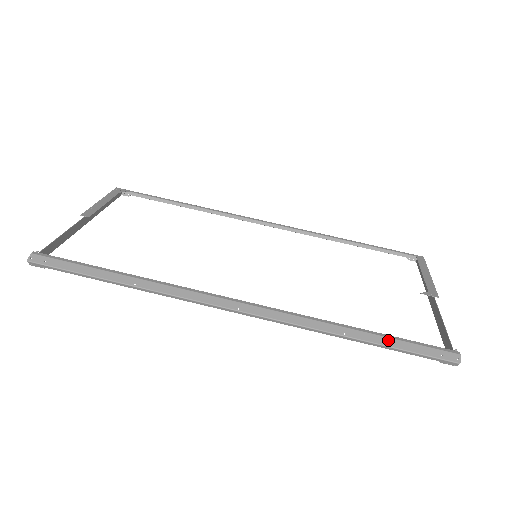
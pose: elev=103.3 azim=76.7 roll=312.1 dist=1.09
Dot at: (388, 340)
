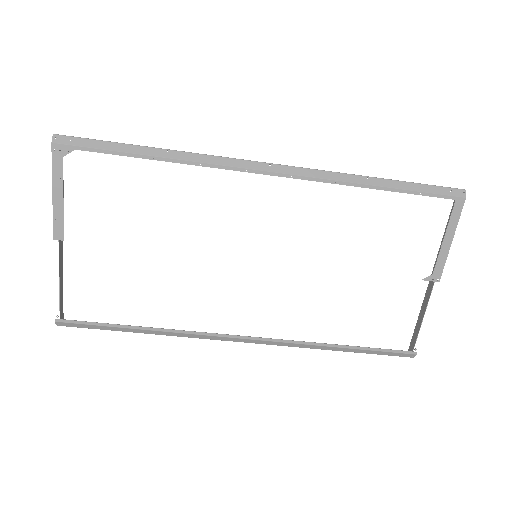
Dot at: (362, 351)
